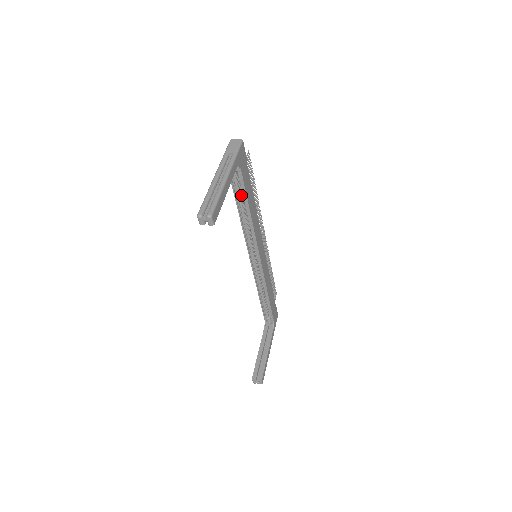
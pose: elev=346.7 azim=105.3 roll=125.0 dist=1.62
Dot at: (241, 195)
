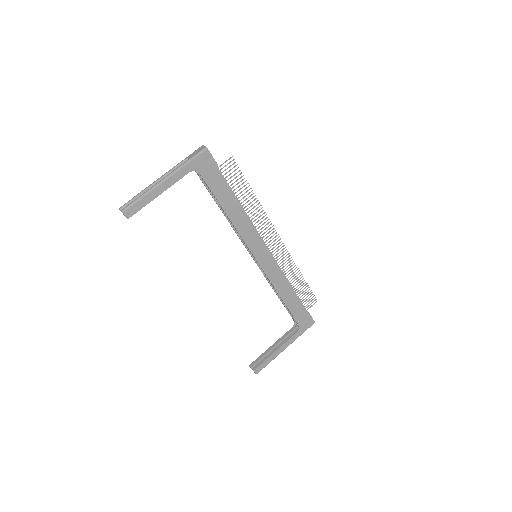
Dot at: occluded
